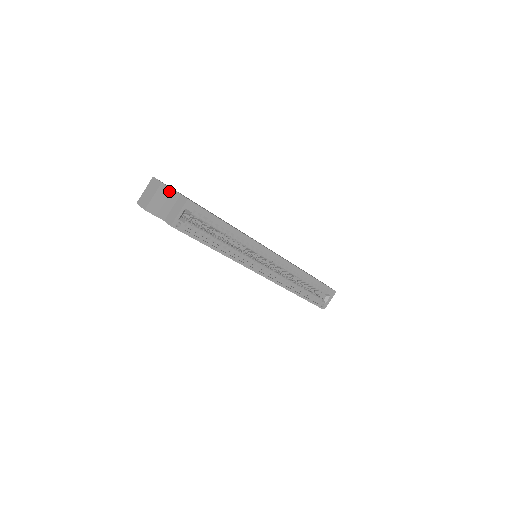
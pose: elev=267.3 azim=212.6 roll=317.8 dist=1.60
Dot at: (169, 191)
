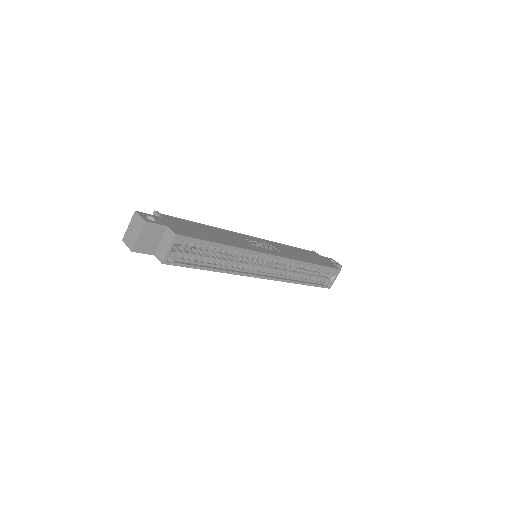
Dot at: (154, 227)
